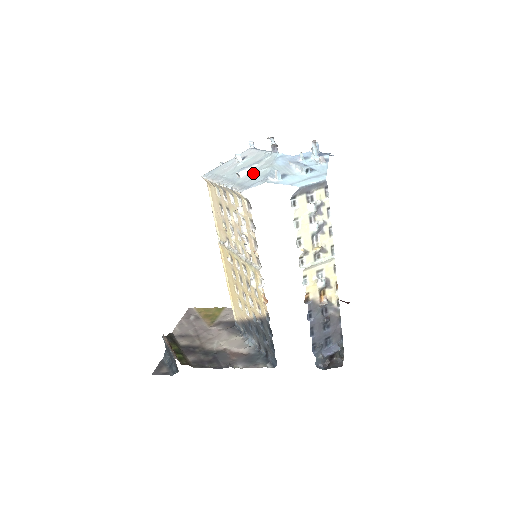
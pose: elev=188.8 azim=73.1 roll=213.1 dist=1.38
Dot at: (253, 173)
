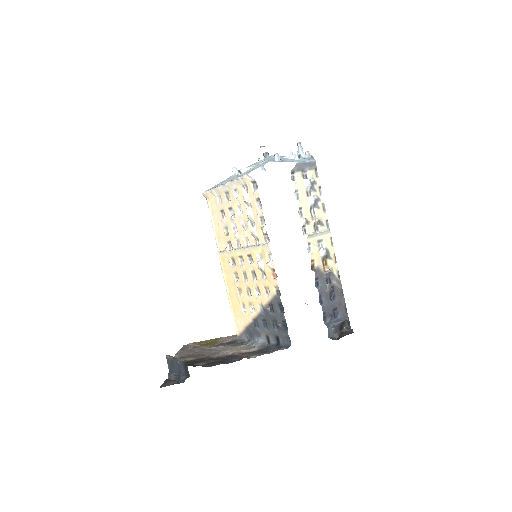
Dot at: (253, 167)
